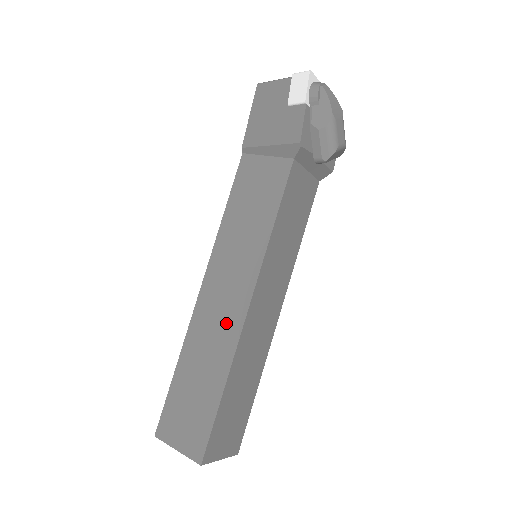
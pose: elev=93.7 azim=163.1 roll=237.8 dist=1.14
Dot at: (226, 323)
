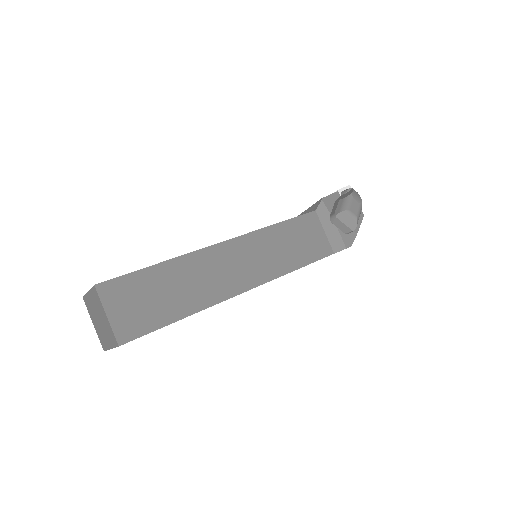
Dot at: occluded
